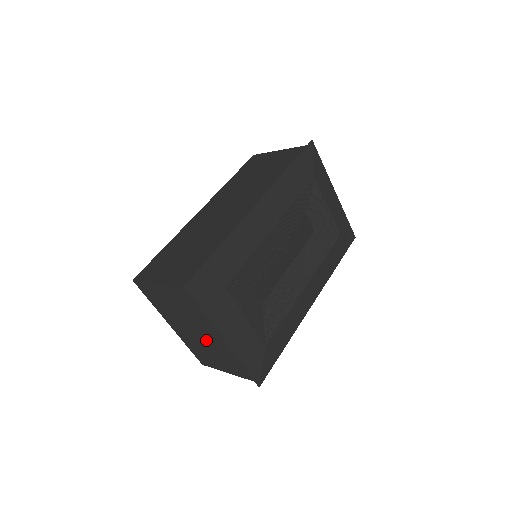
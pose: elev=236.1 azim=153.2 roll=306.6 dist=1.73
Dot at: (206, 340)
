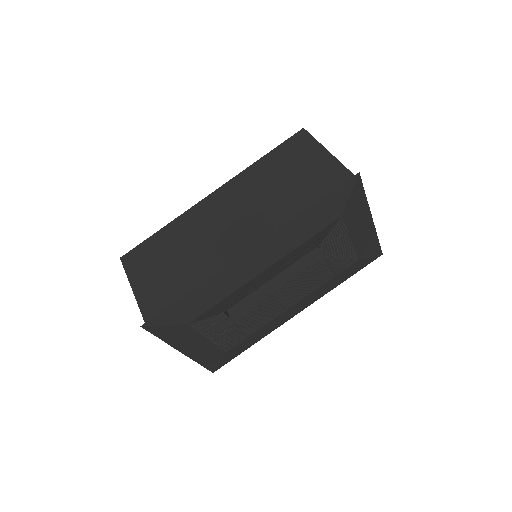
Dot at: occluded
